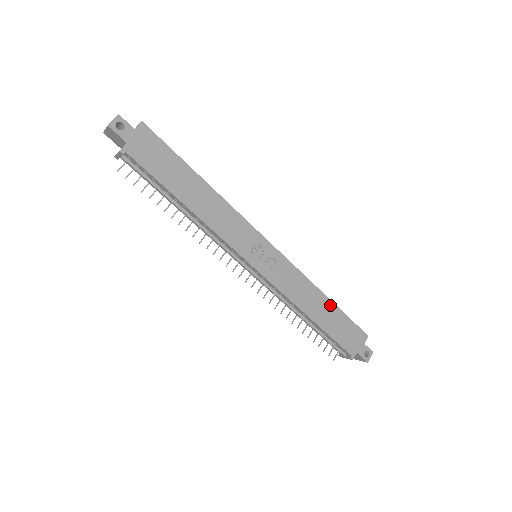
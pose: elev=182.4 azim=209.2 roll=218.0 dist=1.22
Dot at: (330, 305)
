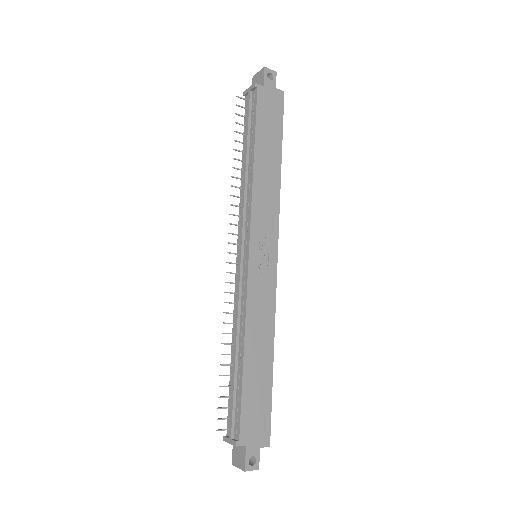
Dot at: (269, 368)
